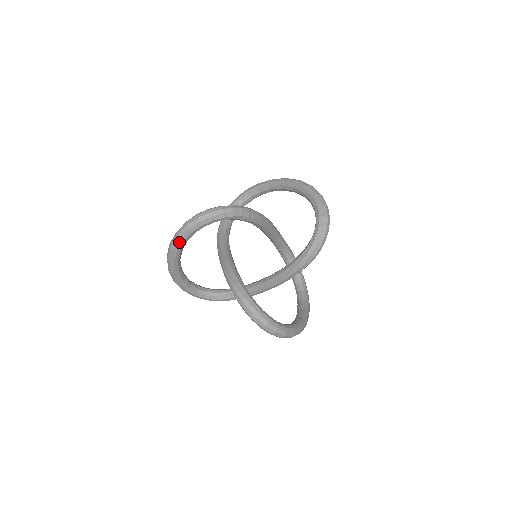
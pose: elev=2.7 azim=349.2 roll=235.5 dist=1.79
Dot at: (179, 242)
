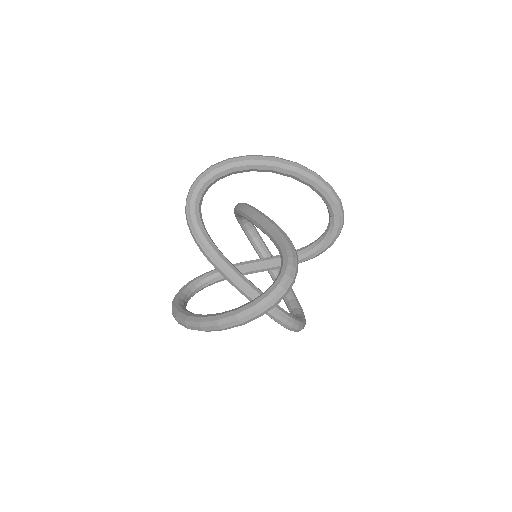
Dot at: (241, 325)
